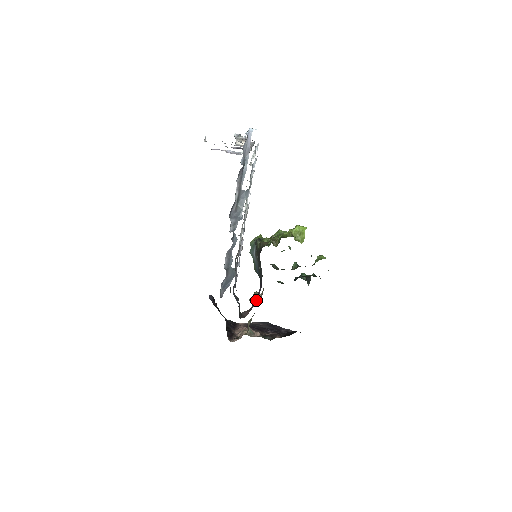
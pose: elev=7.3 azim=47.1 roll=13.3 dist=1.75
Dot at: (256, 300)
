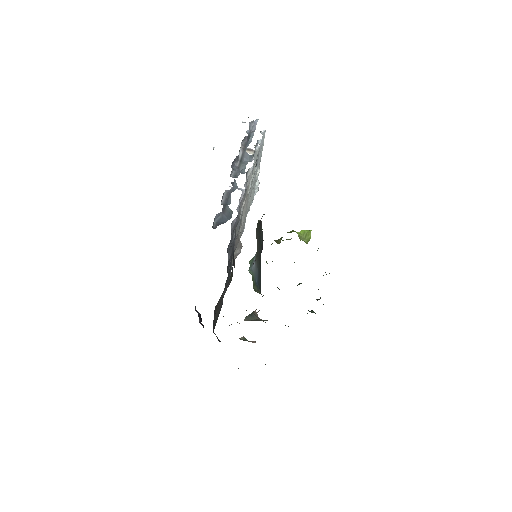
Dot at: (253, 311)
